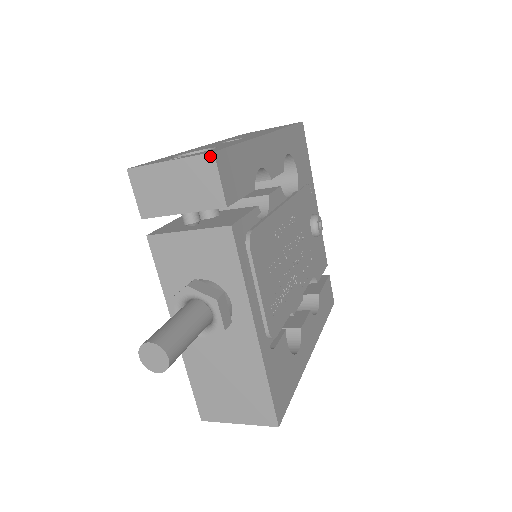
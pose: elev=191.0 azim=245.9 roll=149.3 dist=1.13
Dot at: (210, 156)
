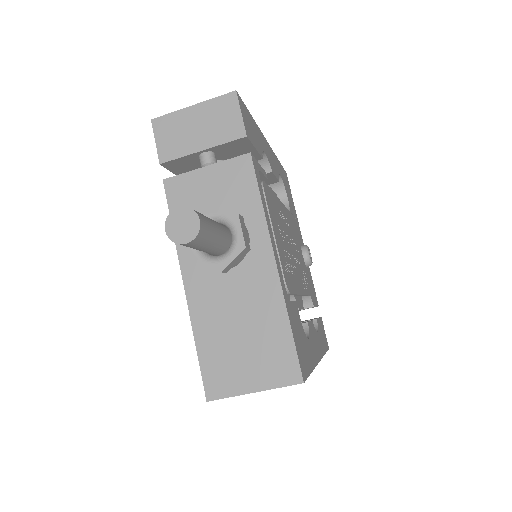
Dot at: (232, 94)
